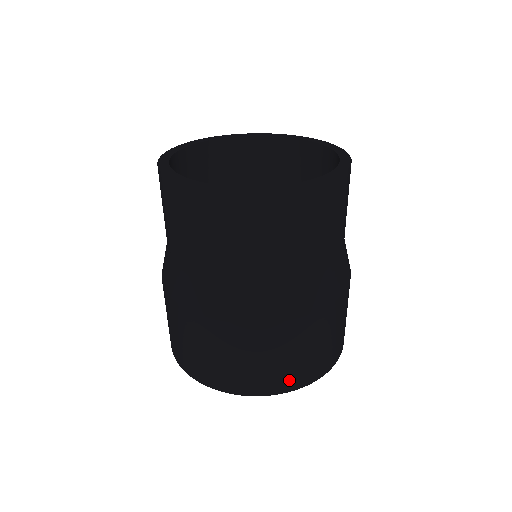
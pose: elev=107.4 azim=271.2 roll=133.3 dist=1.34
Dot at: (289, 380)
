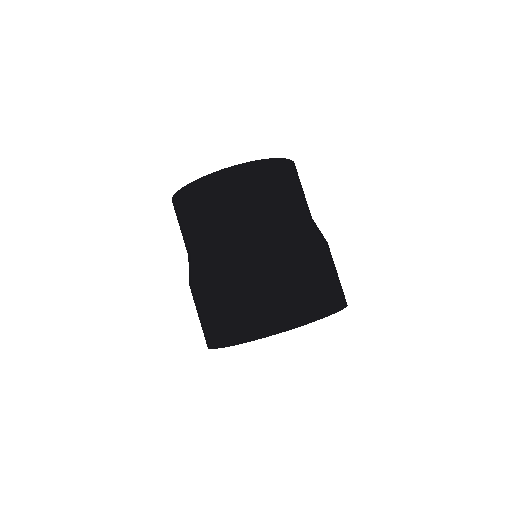
Dot at: (299, 312)
